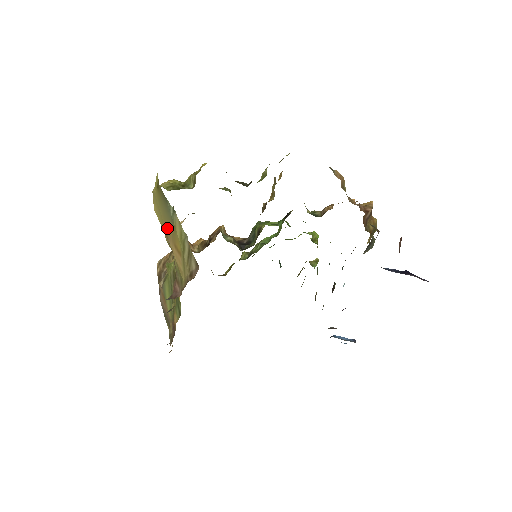
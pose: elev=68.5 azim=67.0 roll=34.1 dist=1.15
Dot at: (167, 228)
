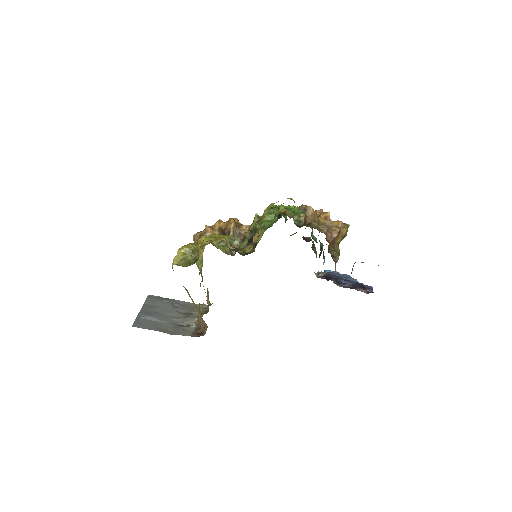
Dot at: occluded
